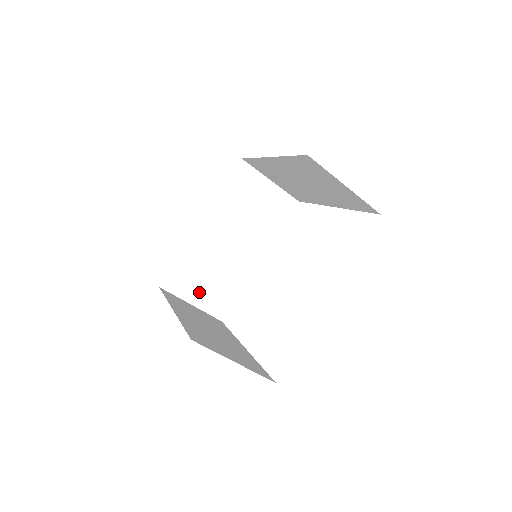
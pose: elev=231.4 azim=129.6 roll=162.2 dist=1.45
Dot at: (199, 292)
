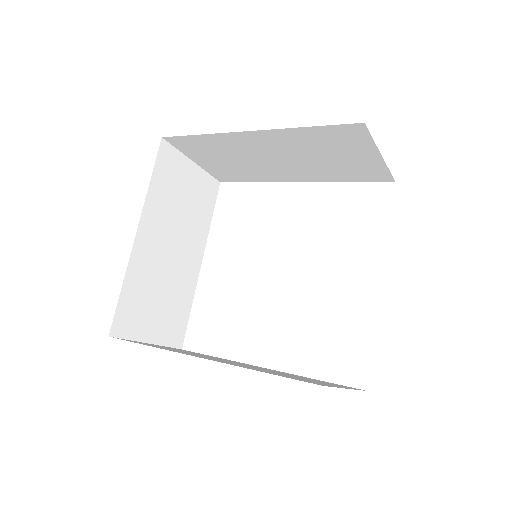
Dot at: (208, 161)
